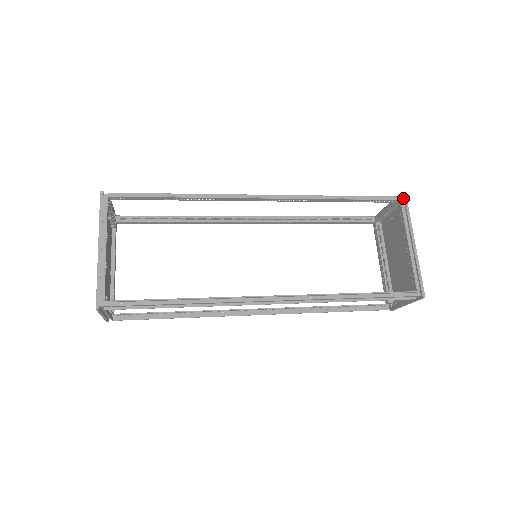
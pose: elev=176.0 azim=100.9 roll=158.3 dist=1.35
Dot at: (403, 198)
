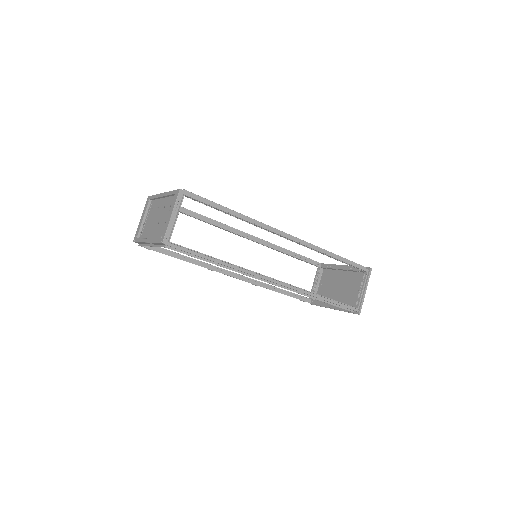
Dot at: occluded
